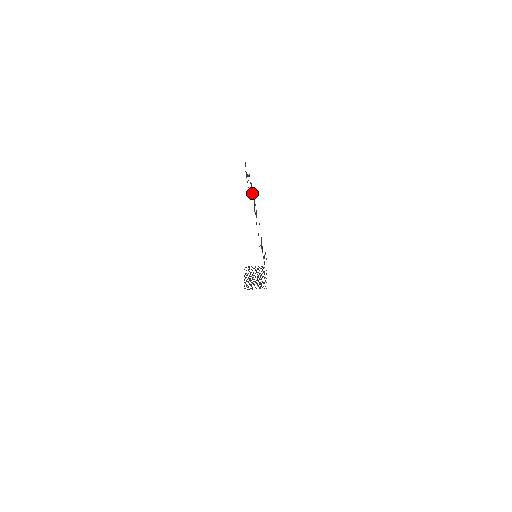
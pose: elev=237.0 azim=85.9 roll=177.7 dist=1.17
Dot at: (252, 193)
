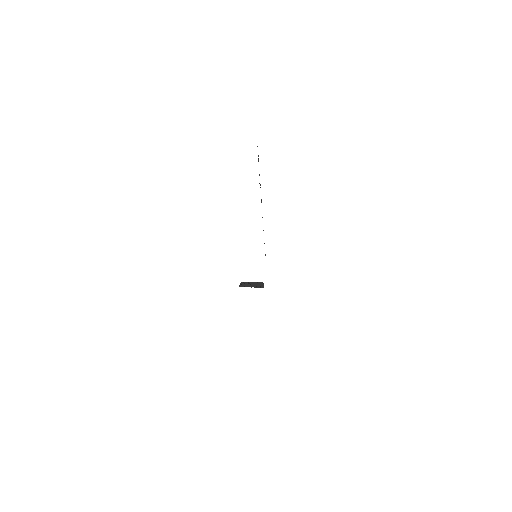
Dot at: occluded
